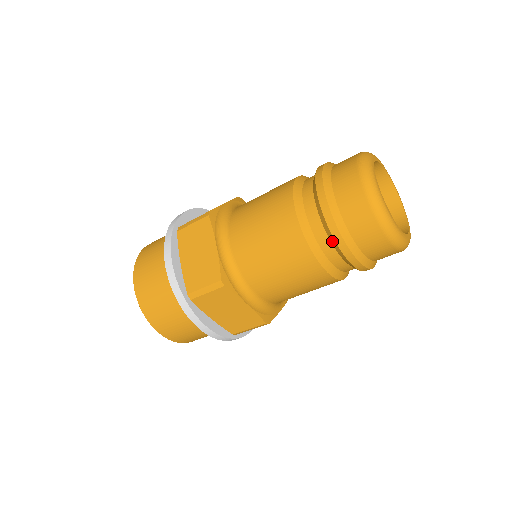
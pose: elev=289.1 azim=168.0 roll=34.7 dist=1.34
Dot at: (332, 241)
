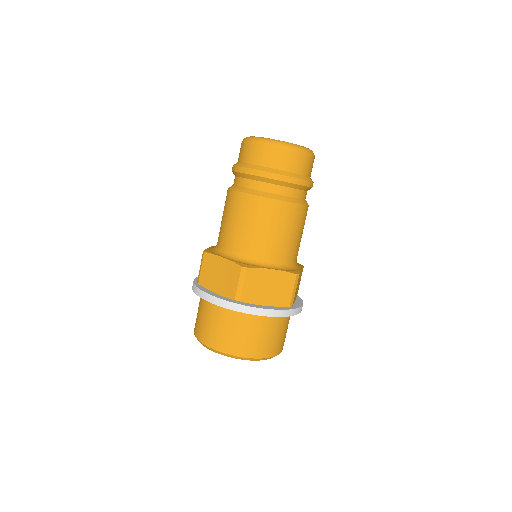
Dot at: (271, 182)
